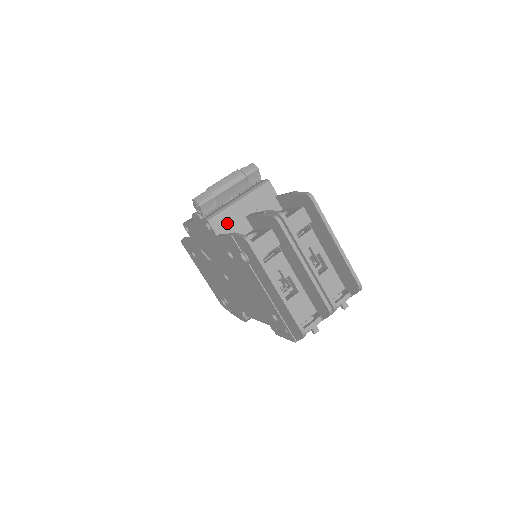
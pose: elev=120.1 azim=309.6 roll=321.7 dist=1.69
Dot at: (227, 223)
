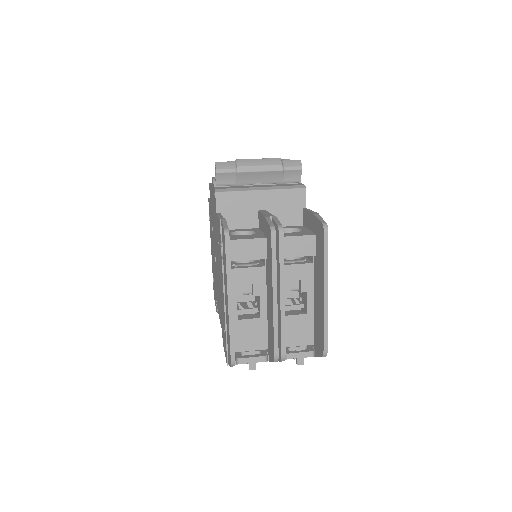
Dot at: (235, 206)
